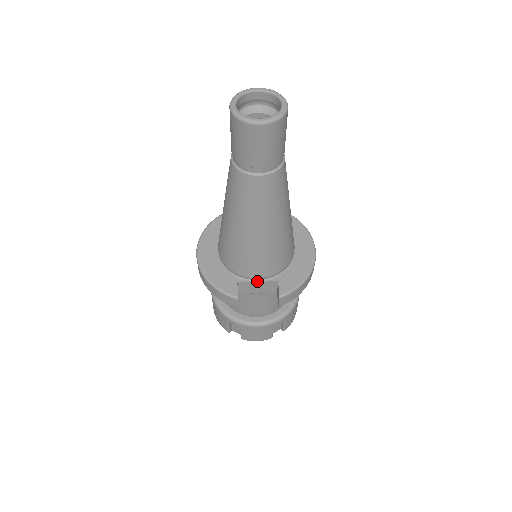
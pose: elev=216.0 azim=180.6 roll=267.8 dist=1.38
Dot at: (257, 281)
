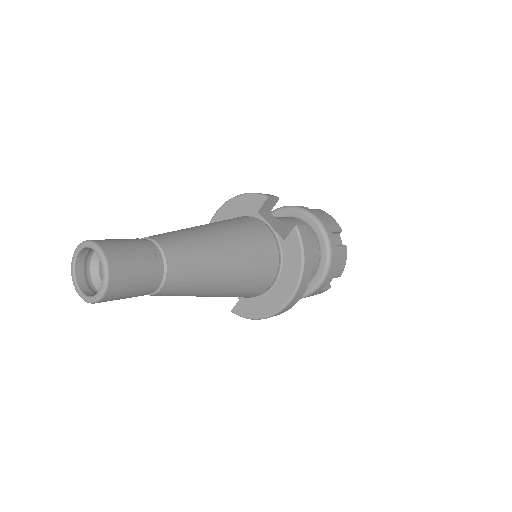
Dot at: occluded
